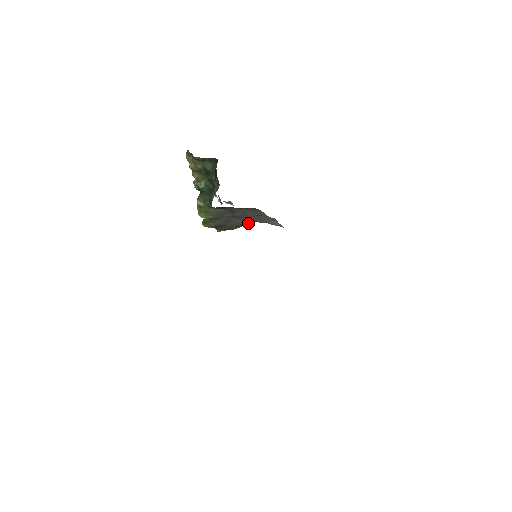
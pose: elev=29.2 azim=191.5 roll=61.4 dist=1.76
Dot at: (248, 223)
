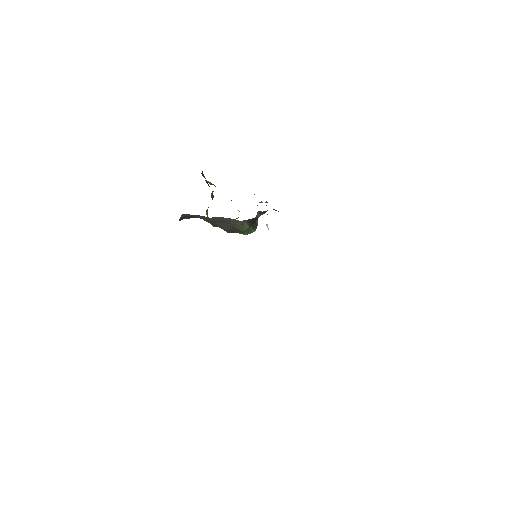
Dot at: (245, 223)
